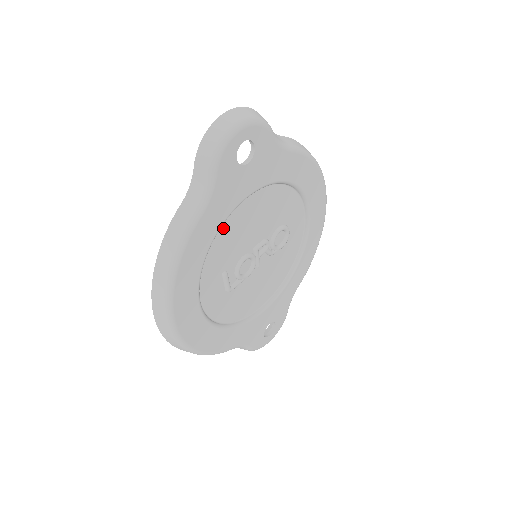
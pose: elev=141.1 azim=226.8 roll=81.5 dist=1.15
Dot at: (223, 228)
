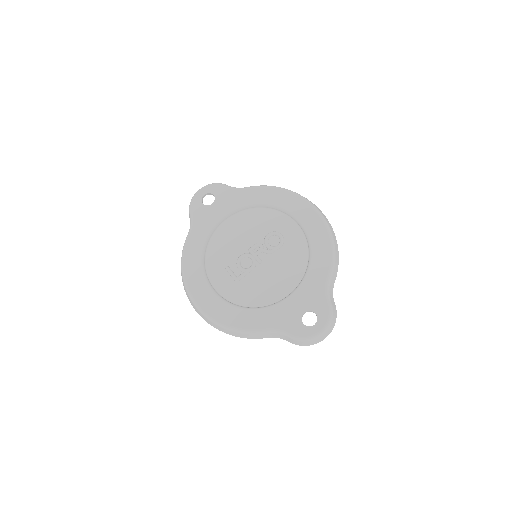
Dot at: (214, 241)
